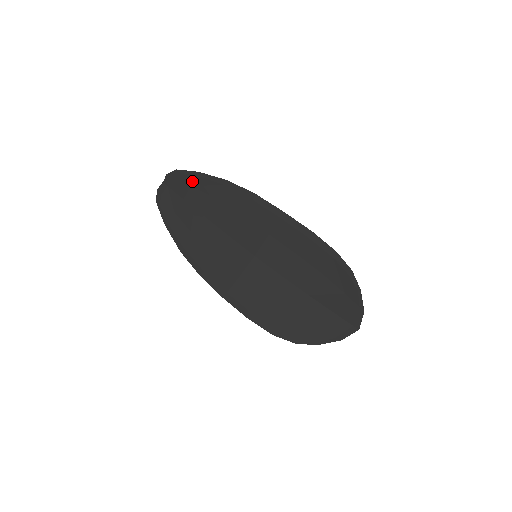
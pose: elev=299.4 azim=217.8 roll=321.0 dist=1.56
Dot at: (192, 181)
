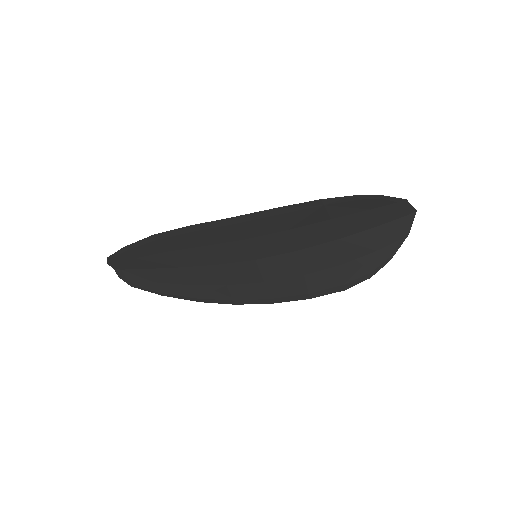
Dot at: (130, 256)
